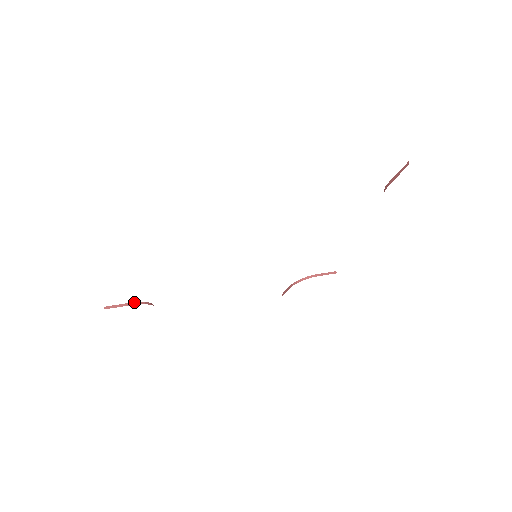
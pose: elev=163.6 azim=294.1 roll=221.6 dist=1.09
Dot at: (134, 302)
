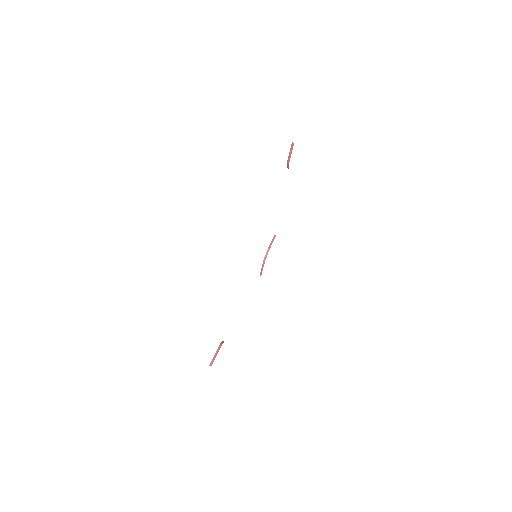
Dot at: (218, 348)
